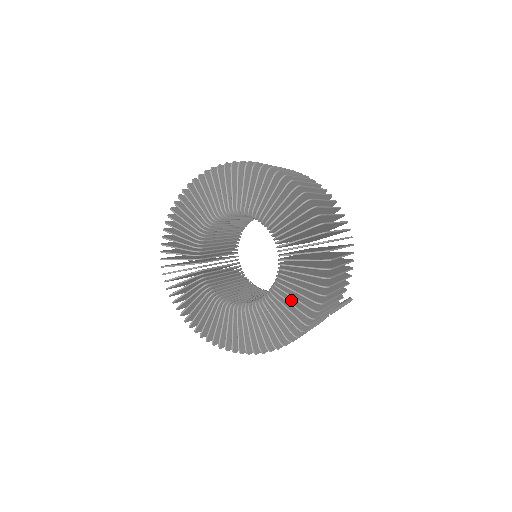
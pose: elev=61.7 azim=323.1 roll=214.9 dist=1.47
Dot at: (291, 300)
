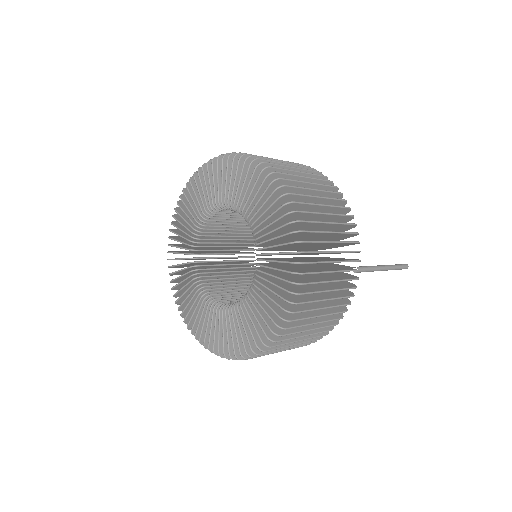
Dot at: occluded
